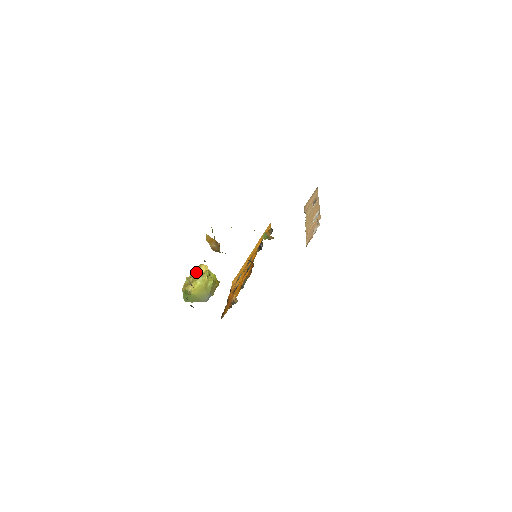
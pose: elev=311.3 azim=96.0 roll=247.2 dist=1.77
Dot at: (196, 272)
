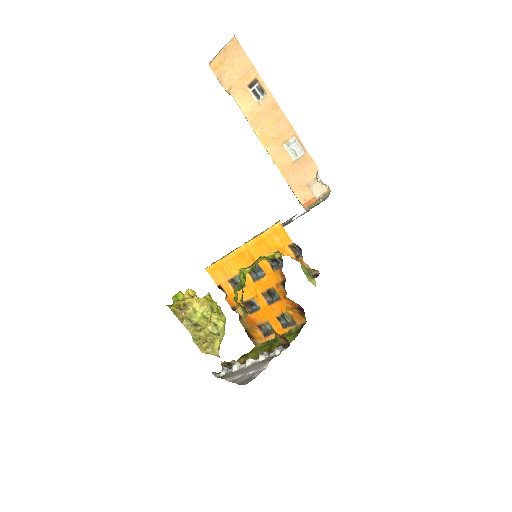
Dot at: (201, 323)
